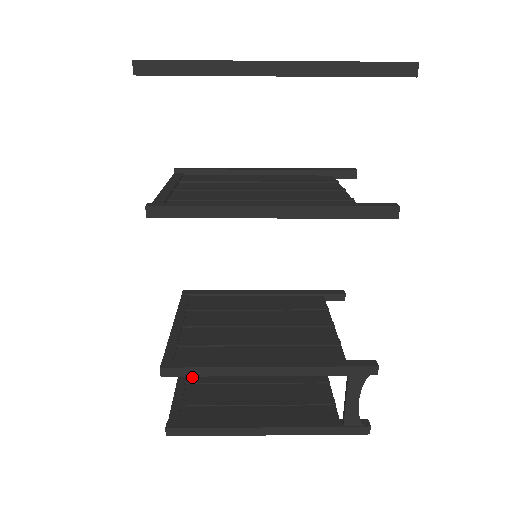
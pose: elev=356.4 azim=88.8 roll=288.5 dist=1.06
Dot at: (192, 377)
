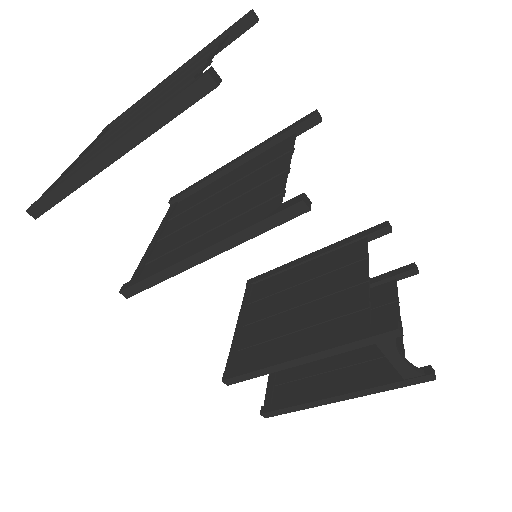
Dot at: occluded
